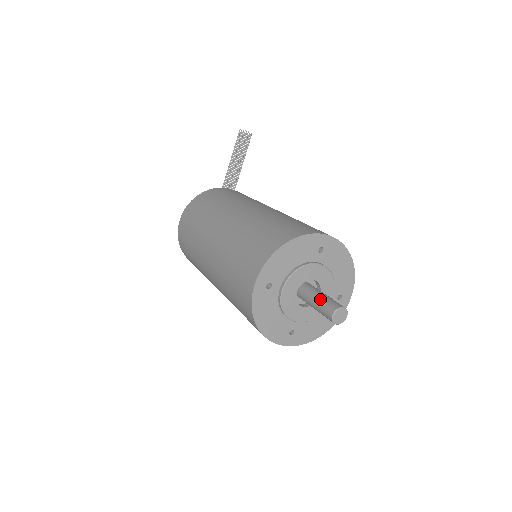
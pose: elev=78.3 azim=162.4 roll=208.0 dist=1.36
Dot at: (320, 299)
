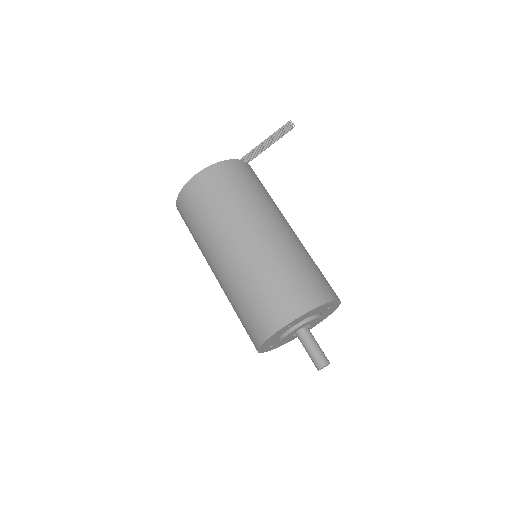
Dot at: (315, 347)
